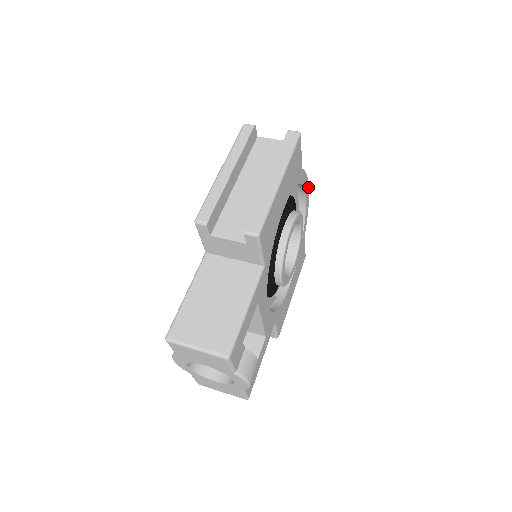
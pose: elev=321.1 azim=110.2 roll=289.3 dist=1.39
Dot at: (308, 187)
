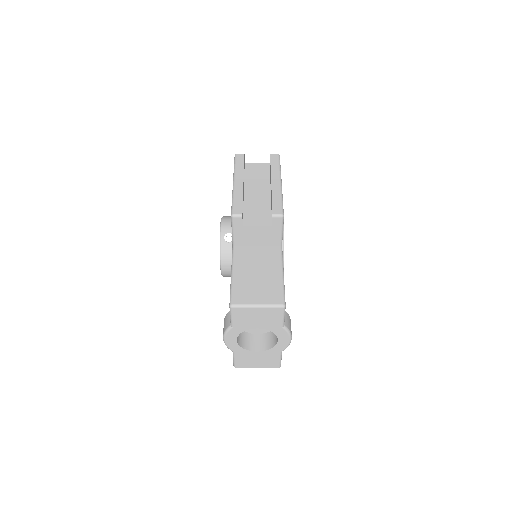
Dot at: occluded
